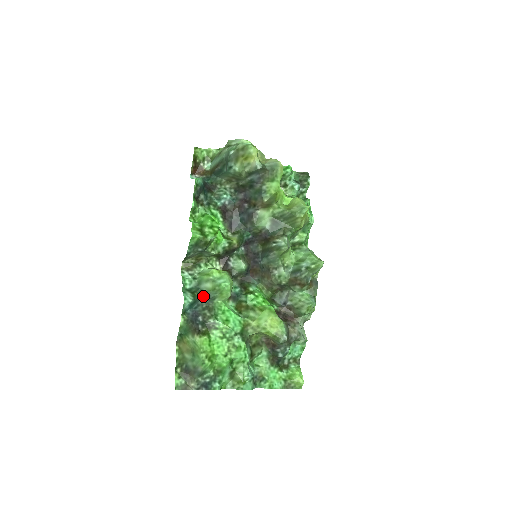
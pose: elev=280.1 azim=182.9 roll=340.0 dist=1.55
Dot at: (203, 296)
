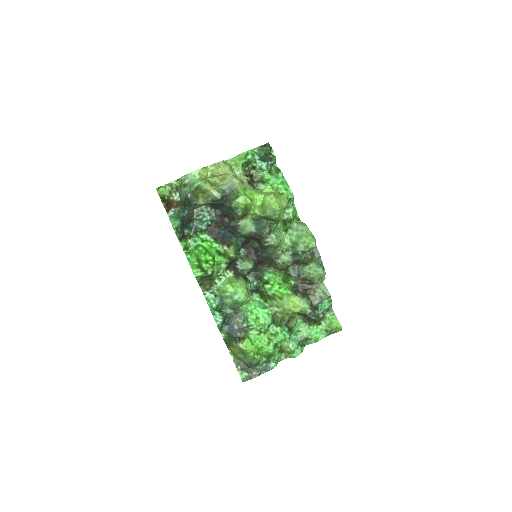
Dot at: (229, 309)
